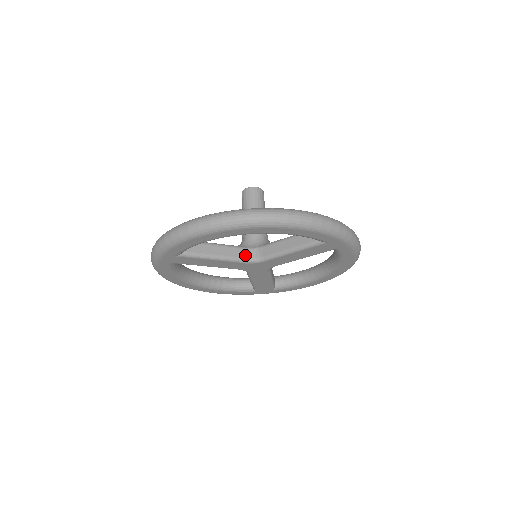
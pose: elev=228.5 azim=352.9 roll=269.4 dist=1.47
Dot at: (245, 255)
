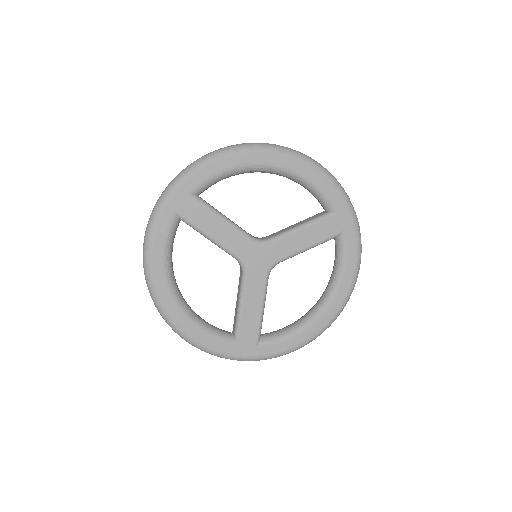
Dot at: (251, 235)
